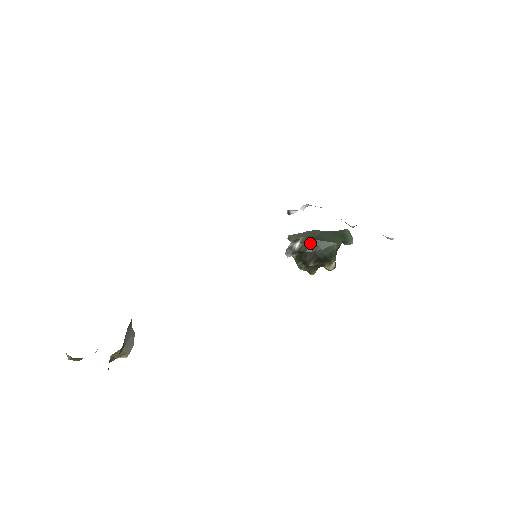
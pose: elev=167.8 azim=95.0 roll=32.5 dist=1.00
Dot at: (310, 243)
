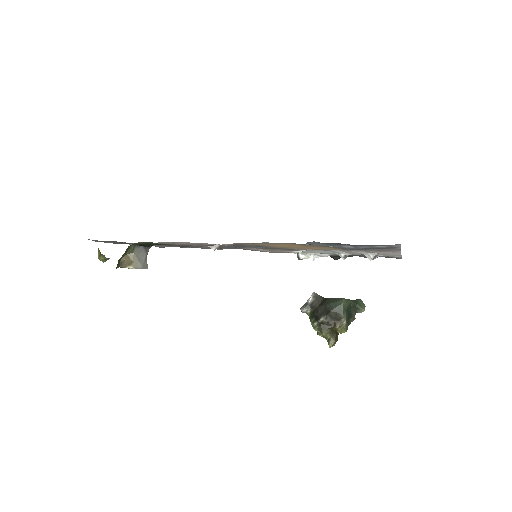
Dot at: (322, 300)
